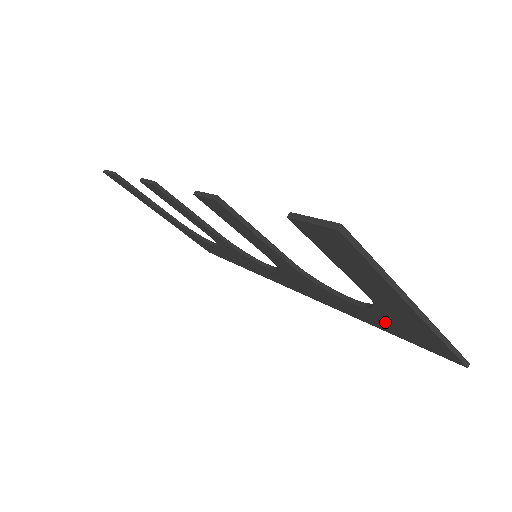
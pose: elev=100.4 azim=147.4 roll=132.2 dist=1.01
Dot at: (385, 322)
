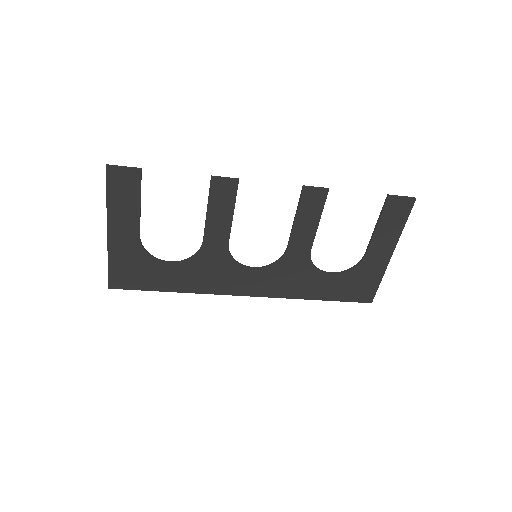
Dot at: (343, 284)
